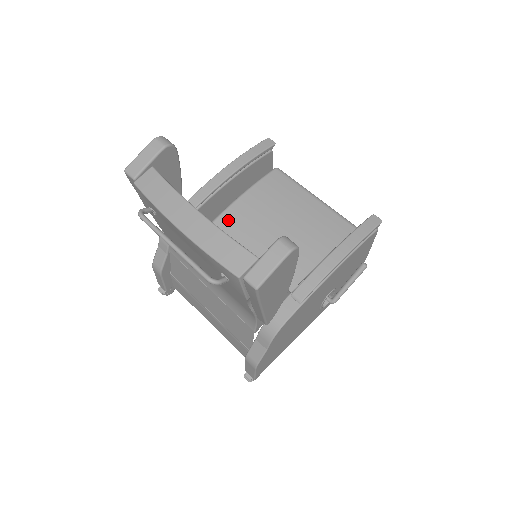
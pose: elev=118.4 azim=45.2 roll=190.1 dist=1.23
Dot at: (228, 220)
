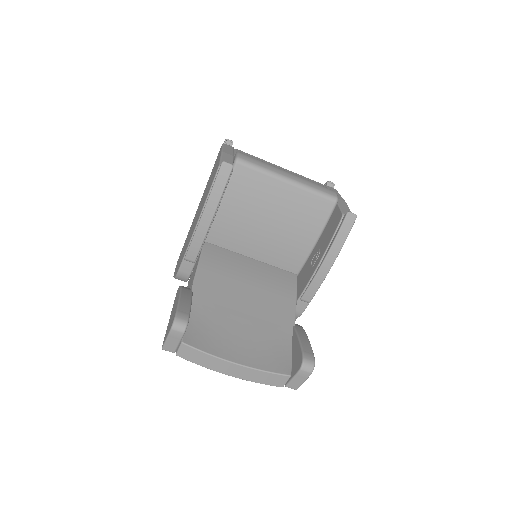
Dot at: (218, 234)
